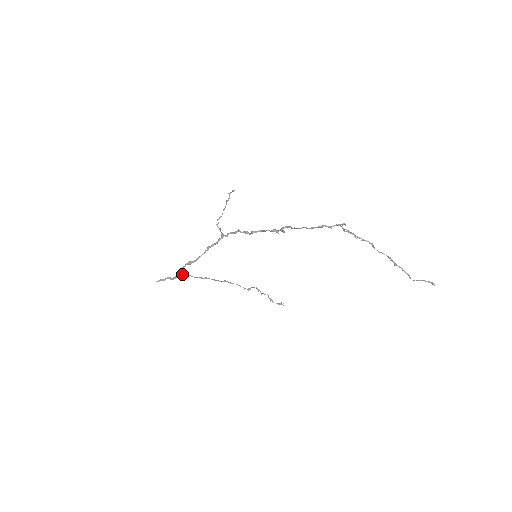
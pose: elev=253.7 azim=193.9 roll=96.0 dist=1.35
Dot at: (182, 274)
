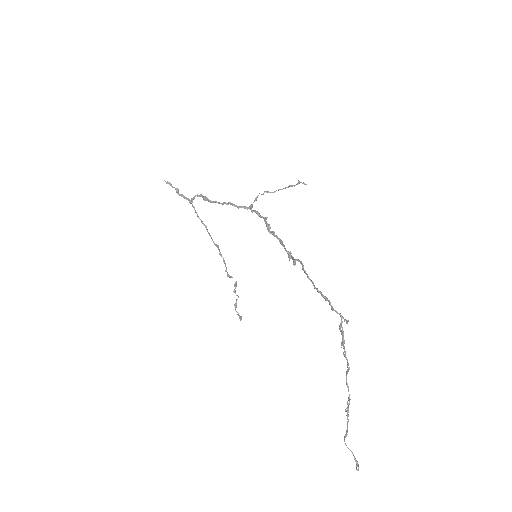
Dot at: occluded
